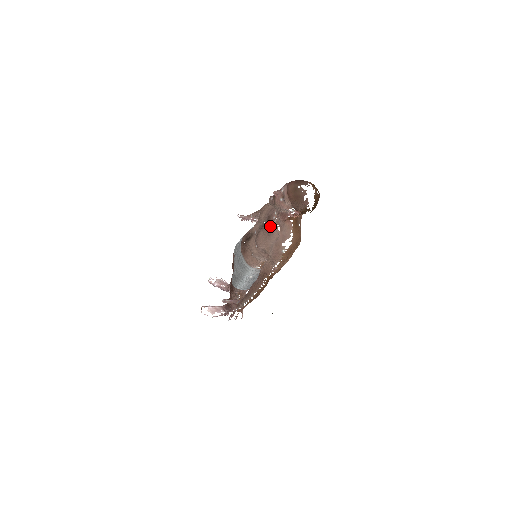
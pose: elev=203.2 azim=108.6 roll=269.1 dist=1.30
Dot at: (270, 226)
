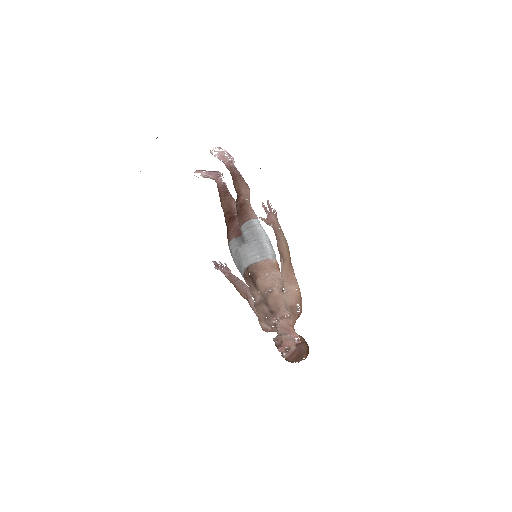
Dot at: (269, 318)
